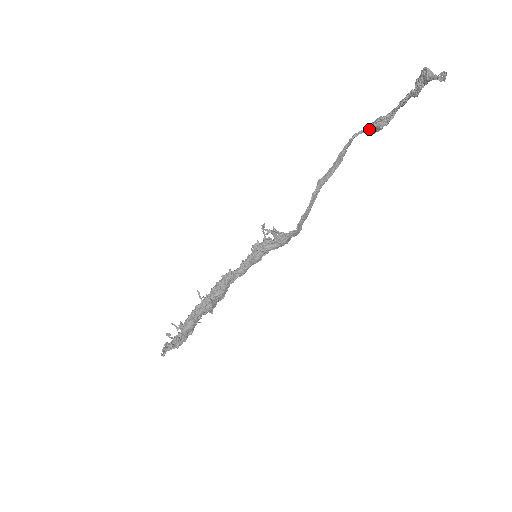
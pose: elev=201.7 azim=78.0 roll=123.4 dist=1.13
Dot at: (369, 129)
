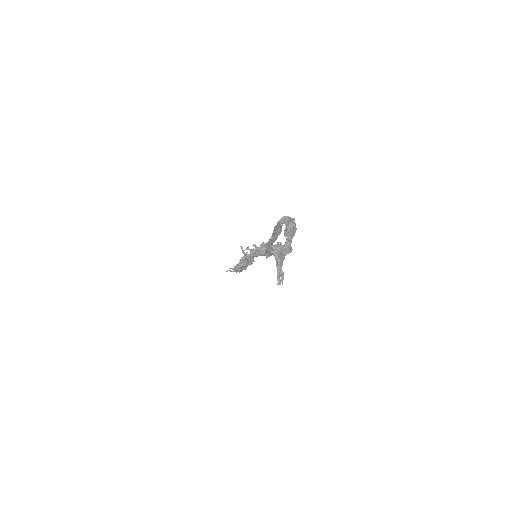
Dot at: occluded
